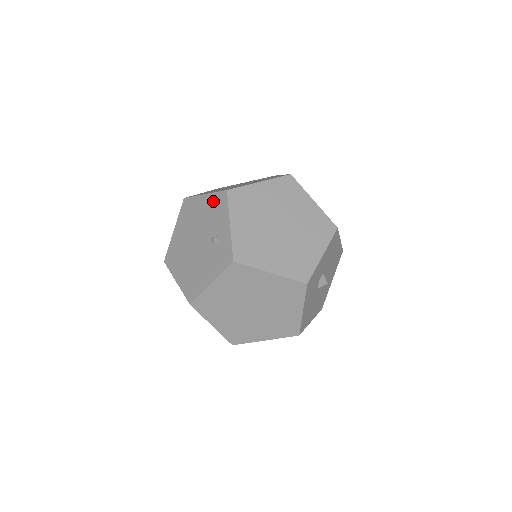
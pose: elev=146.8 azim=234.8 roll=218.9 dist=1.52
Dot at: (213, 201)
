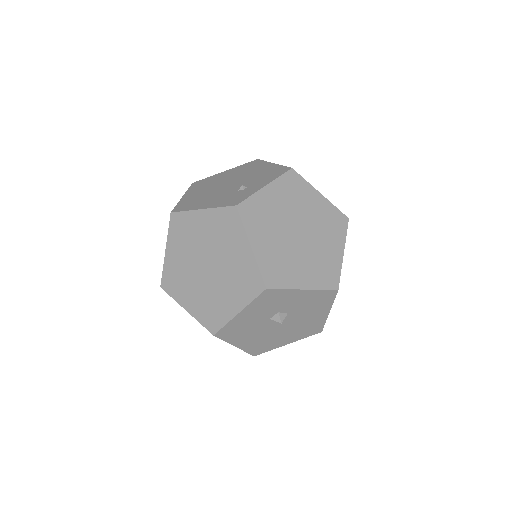
Dot at: (274, 169)
